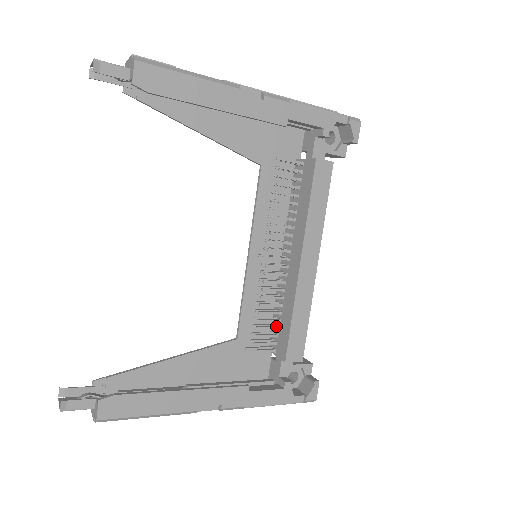
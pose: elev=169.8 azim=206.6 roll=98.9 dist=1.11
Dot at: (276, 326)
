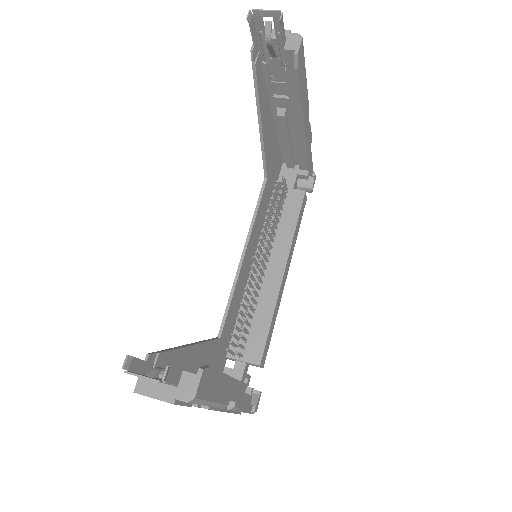
Dot at: occluded
